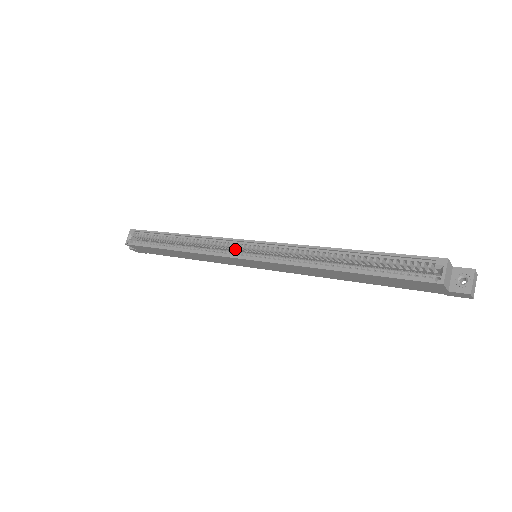
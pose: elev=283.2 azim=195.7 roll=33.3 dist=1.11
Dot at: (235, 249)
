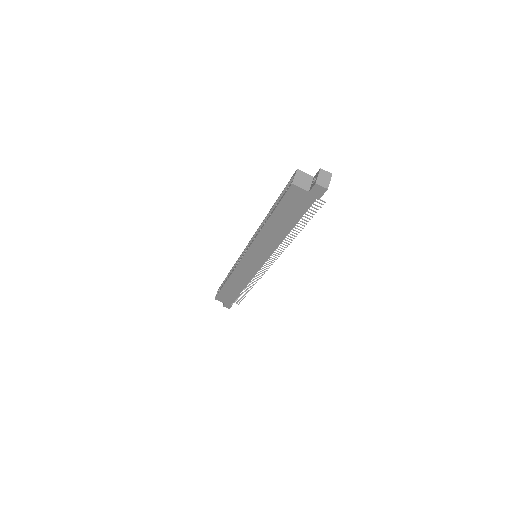
Dot at: occluded
